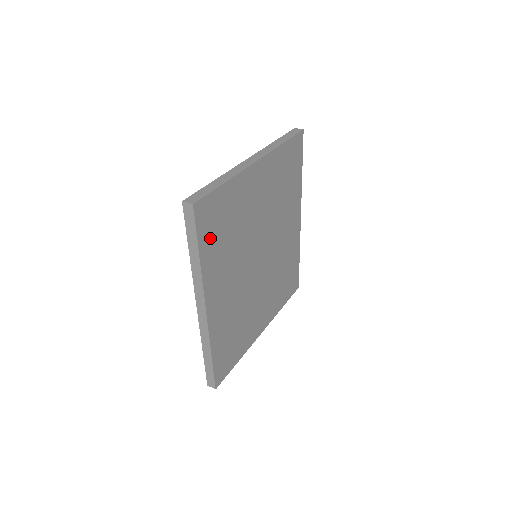
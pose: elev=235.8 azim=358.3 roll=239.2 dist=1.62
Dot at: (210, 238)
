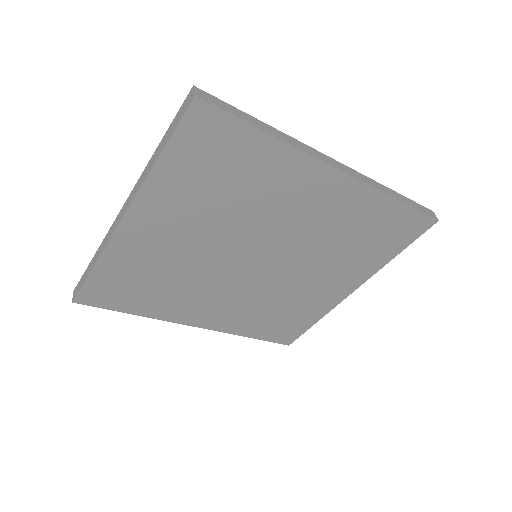
Dot at: (131, 300)
